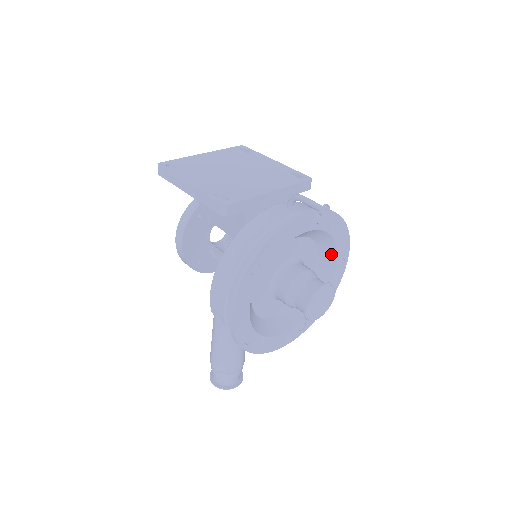
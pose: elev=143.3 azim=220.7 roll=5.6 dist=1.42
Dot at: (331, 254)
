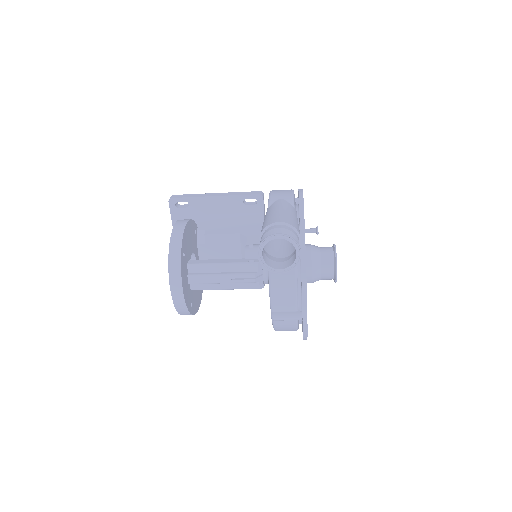
Dot at: occluded
